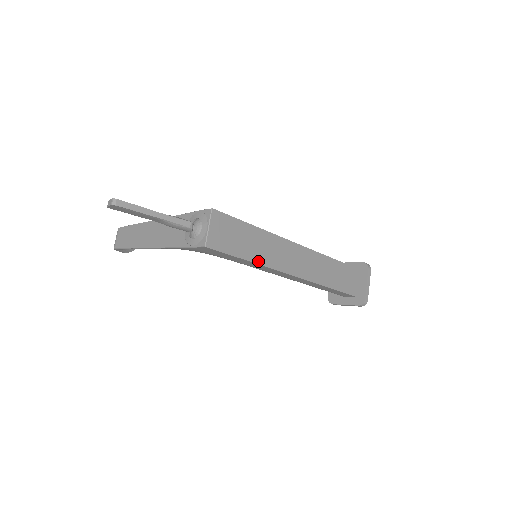
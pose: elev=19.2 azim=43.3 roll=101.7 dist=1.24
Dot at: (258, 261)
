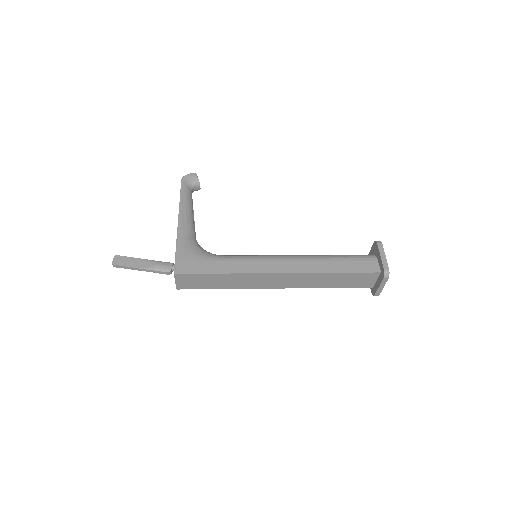
Dot at: (230, 287)
